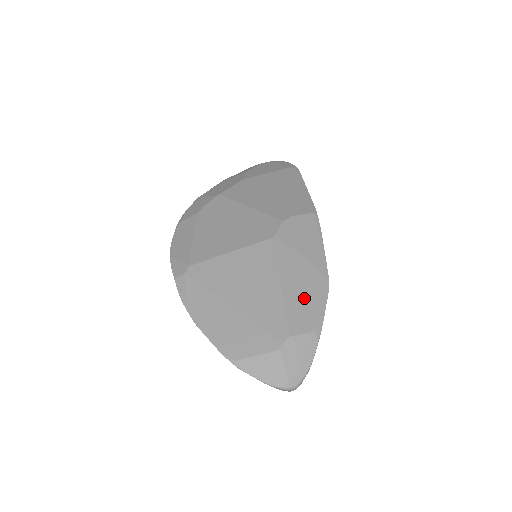
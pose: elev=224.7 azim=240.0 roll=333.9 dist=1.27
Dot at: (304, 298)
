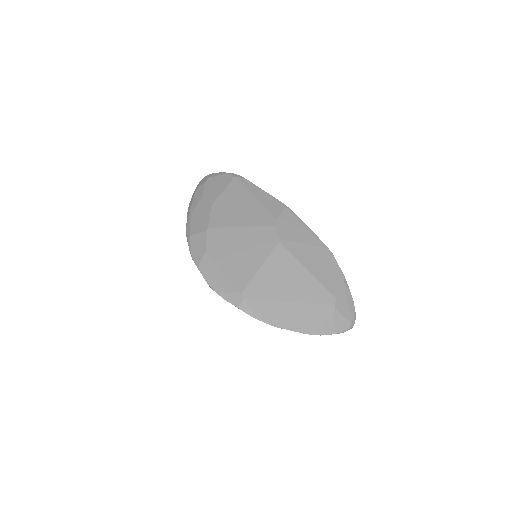
Dot at: (325, 269)
